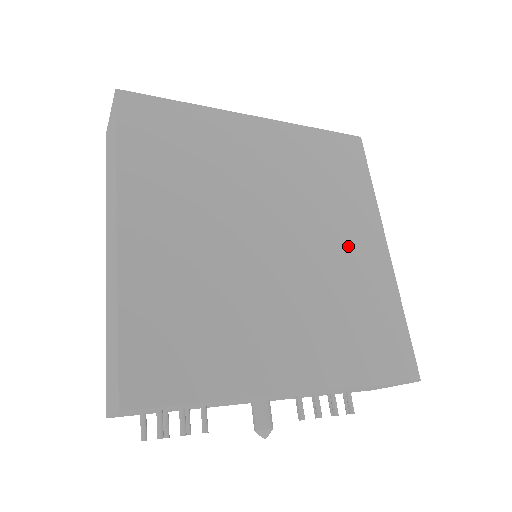
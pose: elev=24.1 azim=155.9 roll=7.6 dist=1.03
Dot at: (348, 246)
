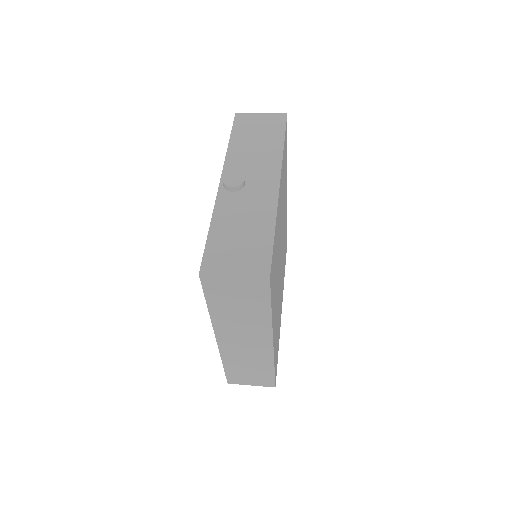
Dot at: occluded
